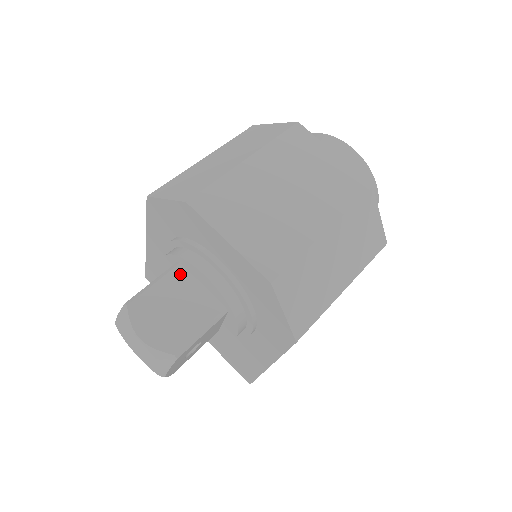
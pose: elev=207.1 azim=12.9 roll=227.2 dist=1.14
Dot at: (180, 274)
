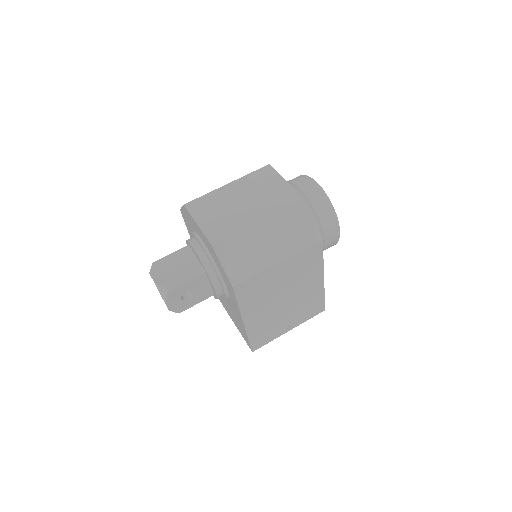
Dot at: (186, 250)
